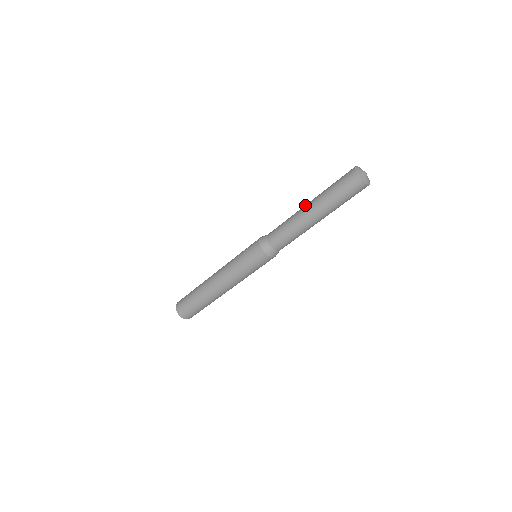
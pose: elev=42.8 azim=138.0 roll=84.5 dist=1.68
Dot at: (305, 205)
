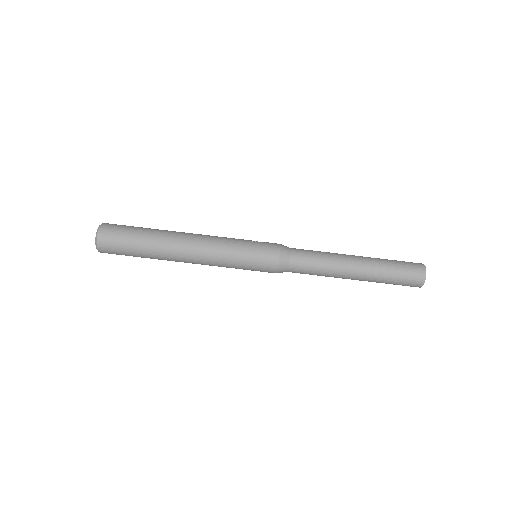
Dot at: (352, 255)
